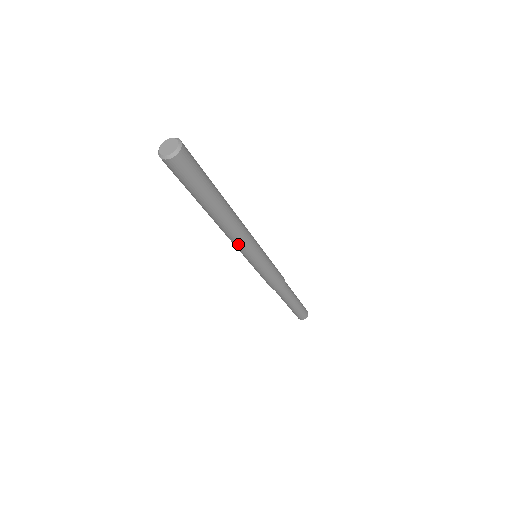
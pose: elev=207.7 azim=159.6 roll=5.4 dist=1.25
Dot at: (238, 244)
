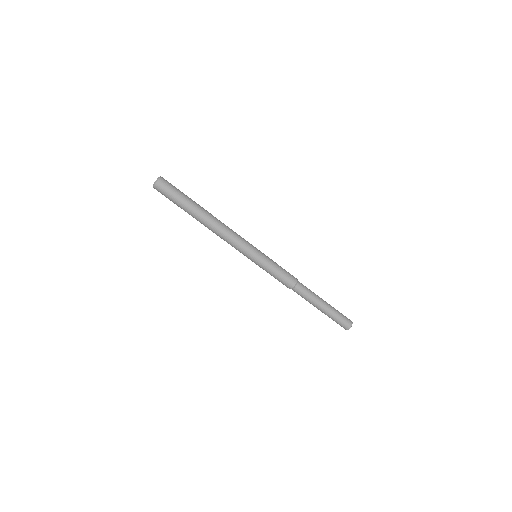
Dot at: (228, 243)
